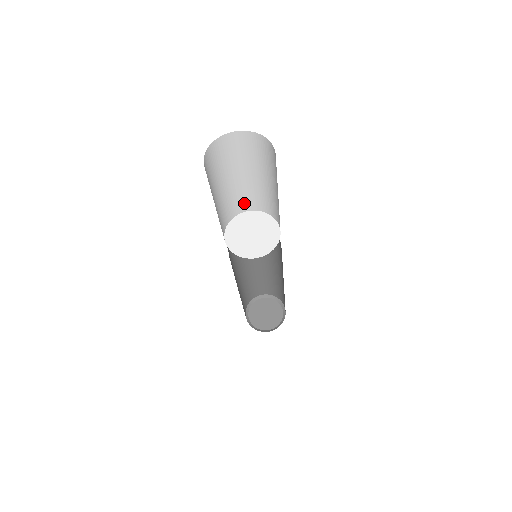
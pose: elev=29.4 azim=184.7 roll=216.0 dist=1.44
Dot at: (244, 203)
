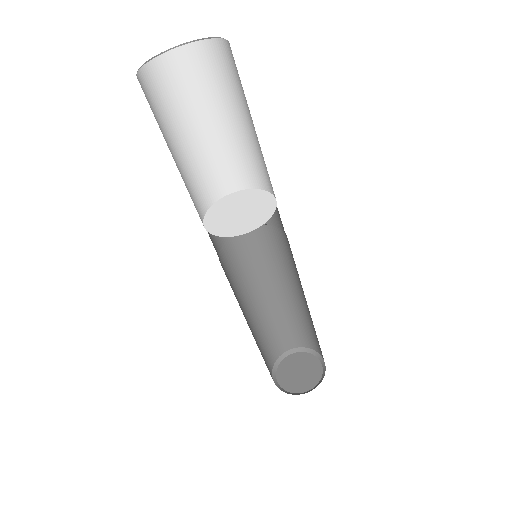
Dot at: (208, 187)
